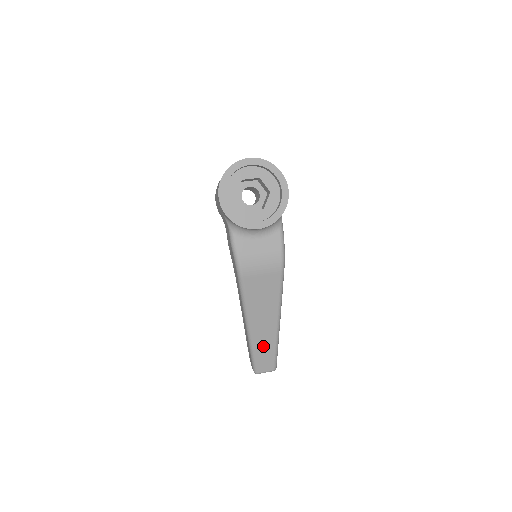
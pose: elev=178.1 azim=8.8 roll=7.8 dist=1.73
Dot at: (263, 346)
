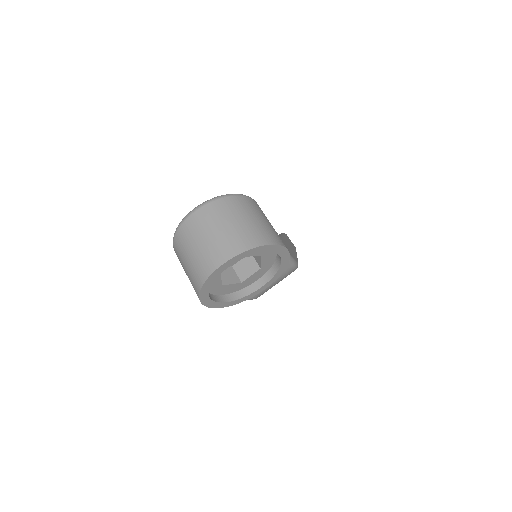
Dot at: occluded
